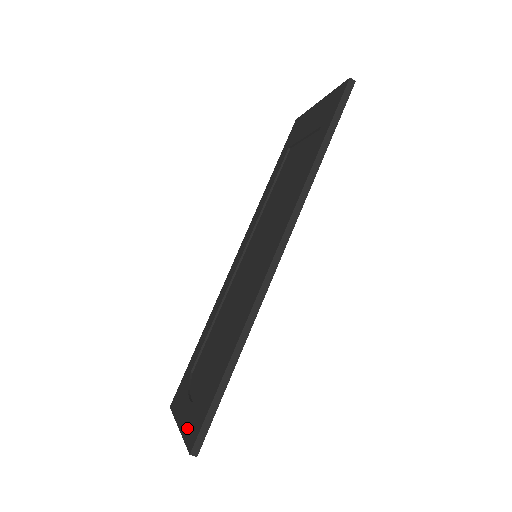
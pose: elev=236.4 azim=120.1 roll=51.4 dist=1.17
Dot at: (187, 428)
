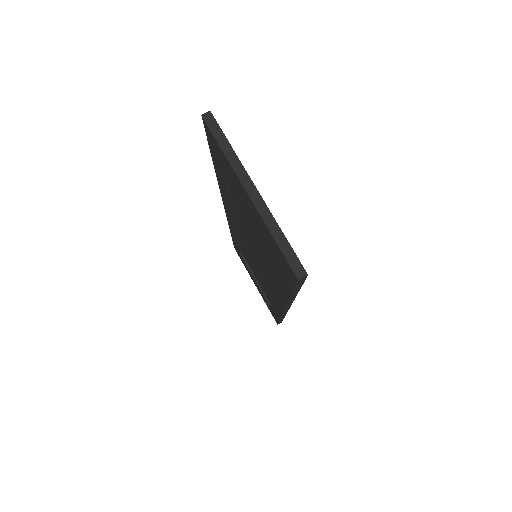
Dot at: (226, 164)
